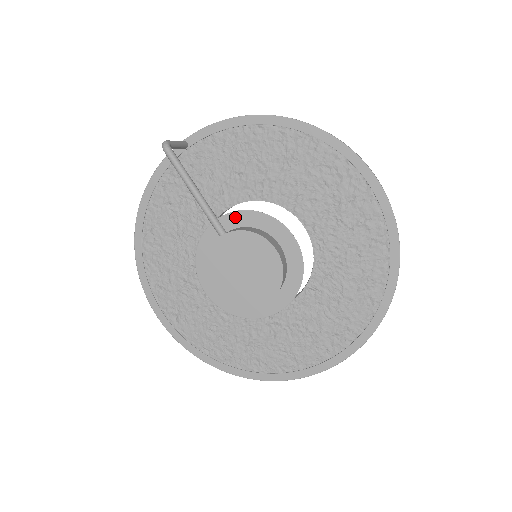
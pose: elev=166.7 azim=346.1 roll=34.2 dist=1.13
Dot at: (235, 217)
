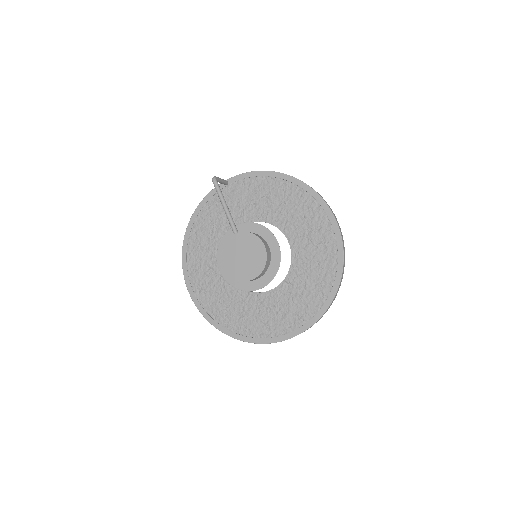
Dot at: (246, 226)
